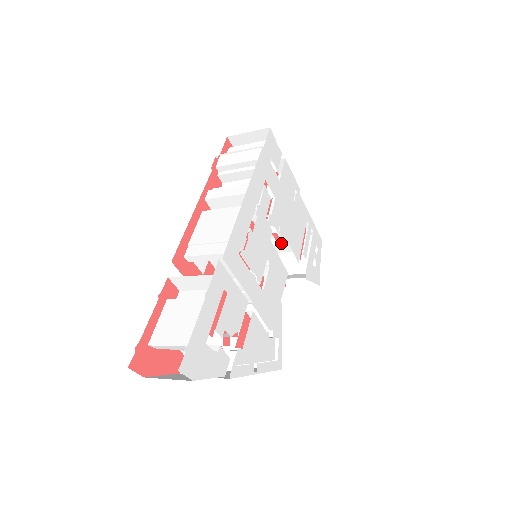
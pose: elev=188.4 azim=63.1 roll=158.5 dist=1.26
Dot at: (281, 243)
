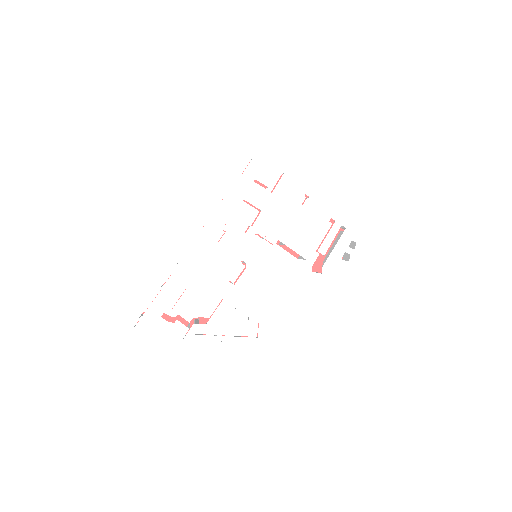
Dot at: occluded
